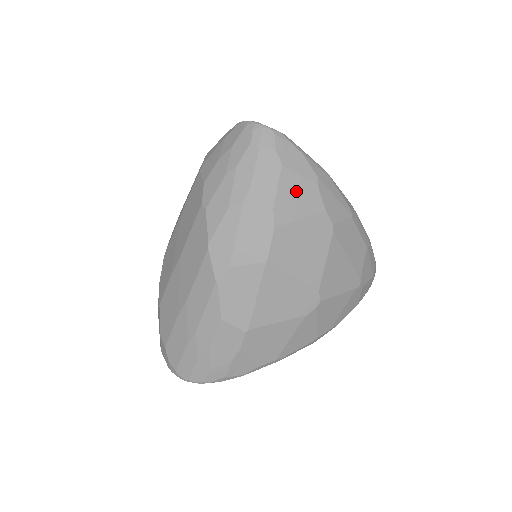
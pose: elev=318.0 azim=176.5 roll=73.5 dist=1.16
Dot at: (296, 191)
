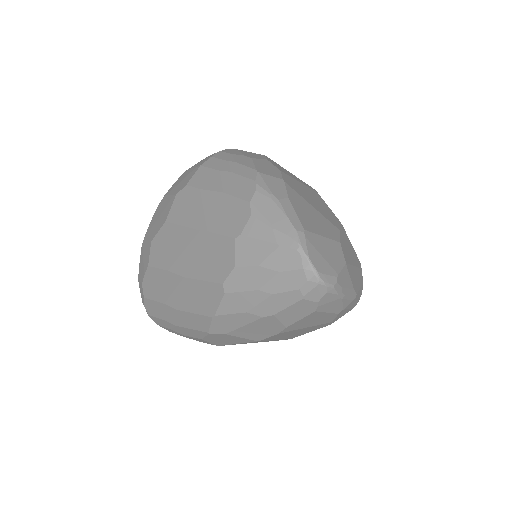
Dot at: (315, 319)
